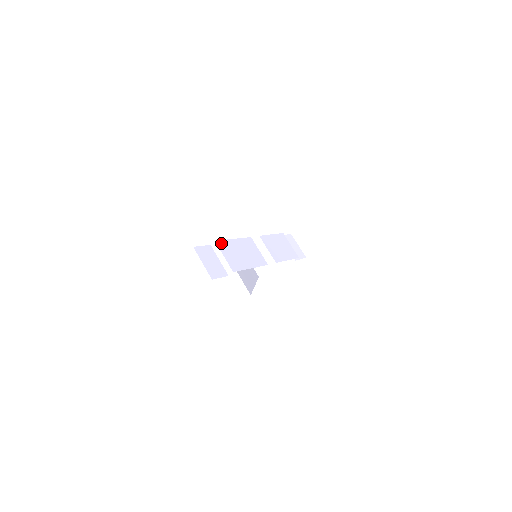
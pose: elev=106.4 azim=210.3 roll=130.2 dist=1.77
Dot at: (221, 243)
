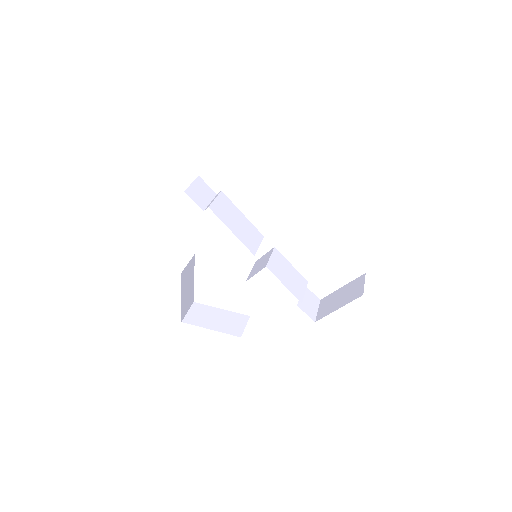
Dot at: (225, 198)
